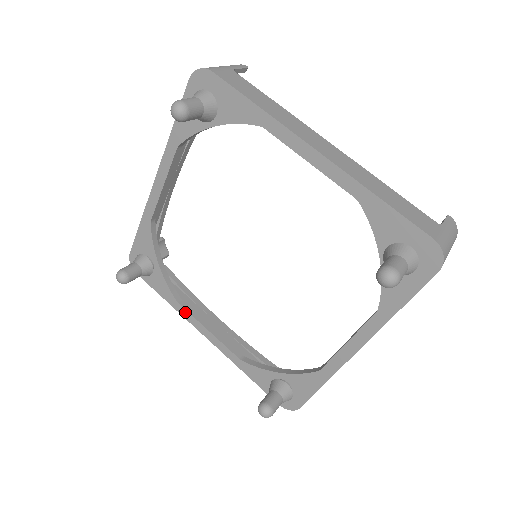
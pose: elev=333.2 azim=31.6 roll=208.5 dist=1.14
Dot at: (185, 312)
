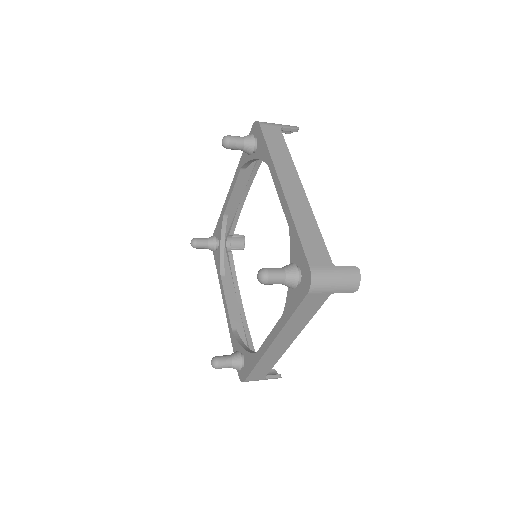
Dot at: (221, 285)
